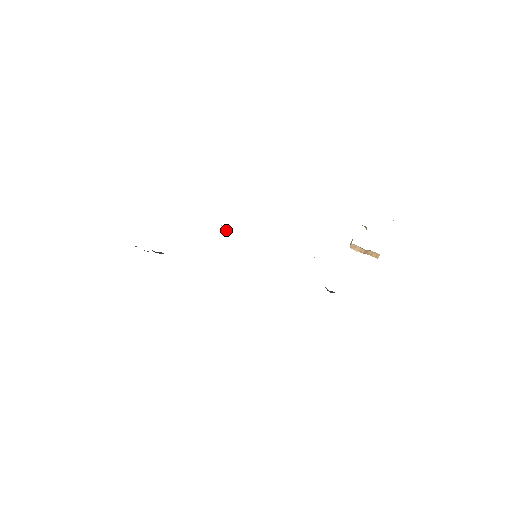
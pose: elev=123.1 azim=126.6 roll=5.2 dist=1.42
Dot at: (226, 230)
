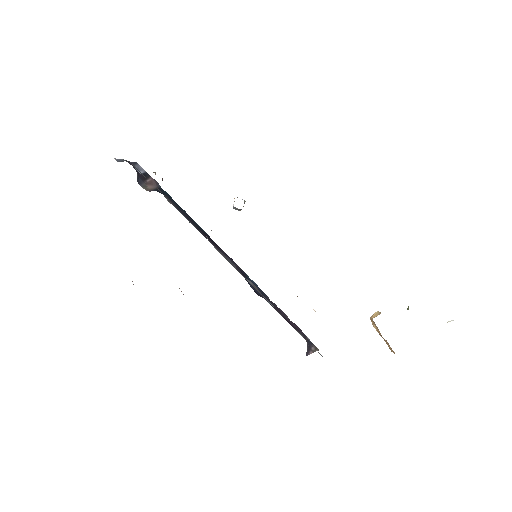
Dot at: (237, 208)
